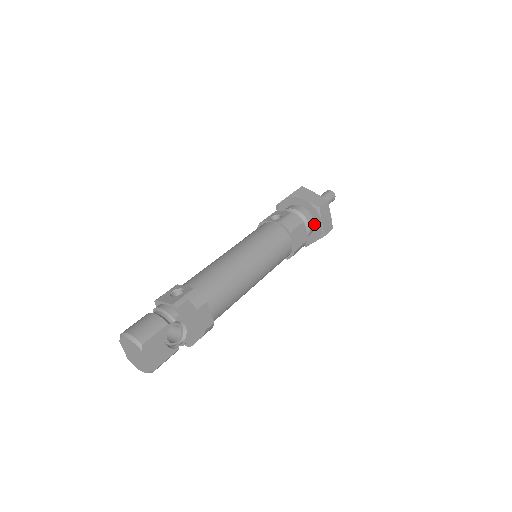
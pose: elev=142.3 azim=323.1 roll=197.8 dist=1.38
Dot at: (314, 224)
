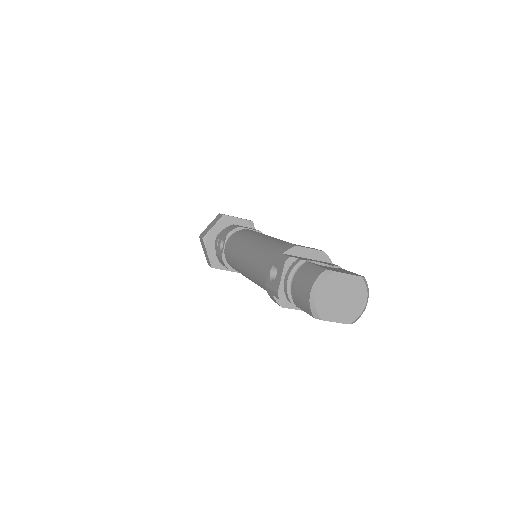
Dot at: occluded
